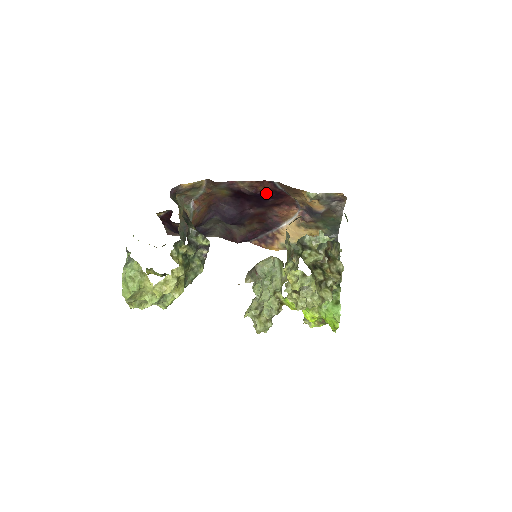
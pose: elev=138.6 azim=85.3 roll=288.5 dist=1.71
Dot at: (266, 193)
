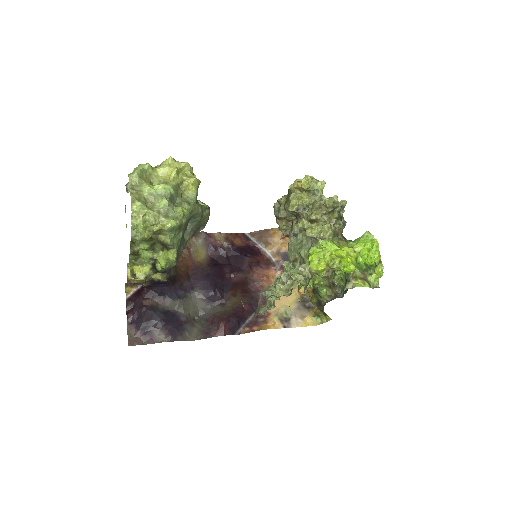
Dot at: (242, 248)
